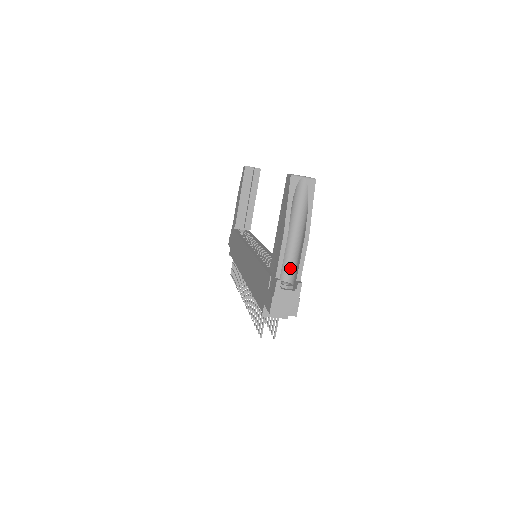
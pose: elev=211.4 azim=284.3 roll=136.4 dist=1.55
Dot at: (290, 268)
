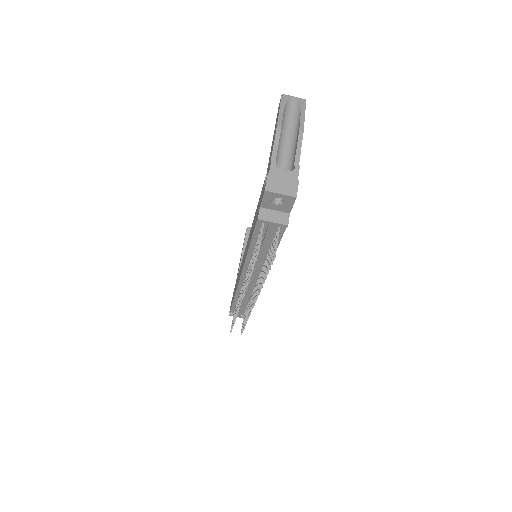
Dot at: (287, 167)
